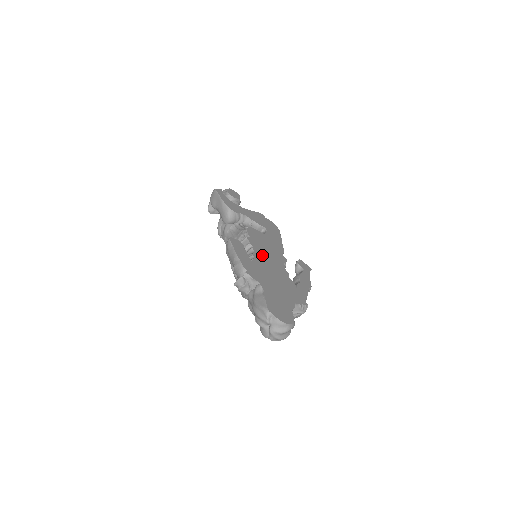
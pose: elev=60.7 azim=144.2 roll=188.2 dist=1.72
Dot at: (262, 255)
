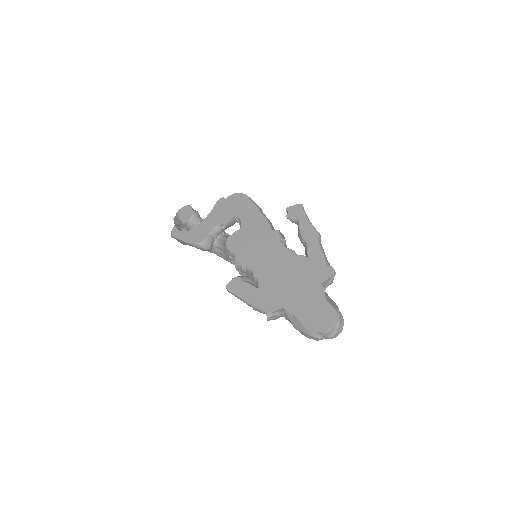
Dot at: (260, 264)
